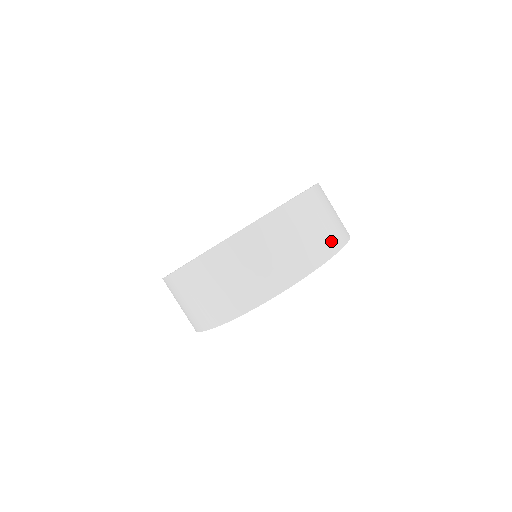
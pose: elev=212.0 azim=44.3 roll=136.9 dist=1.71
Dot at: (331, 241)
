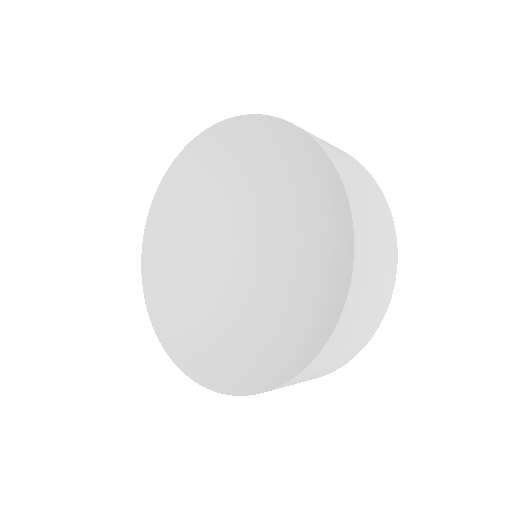
Dot at: (390, 244)
